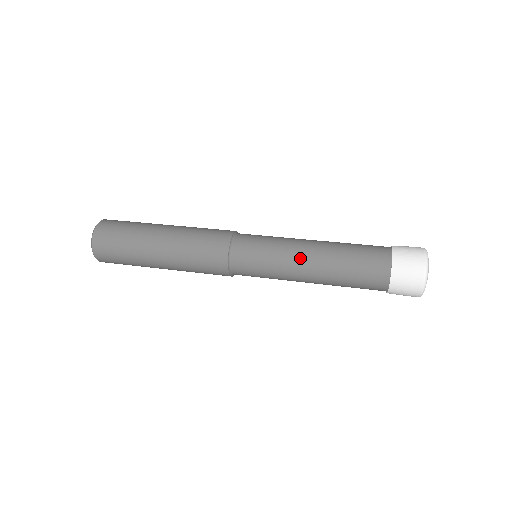
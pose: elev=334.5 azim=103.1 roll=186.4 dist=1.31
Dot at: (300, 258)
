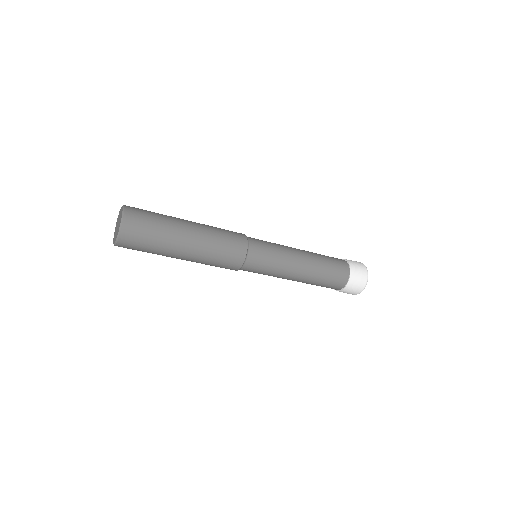
Dot at: occluded
